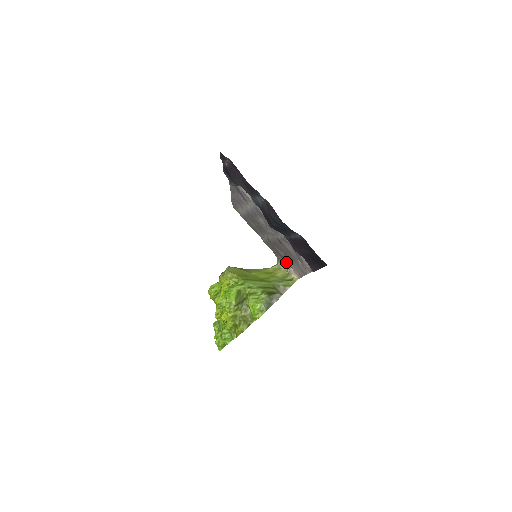
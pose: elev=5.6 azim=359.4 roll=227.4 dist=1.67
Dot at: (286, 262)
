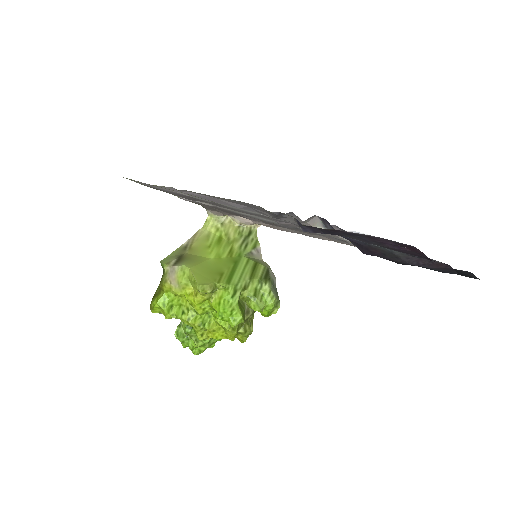
Dot at: occluded
